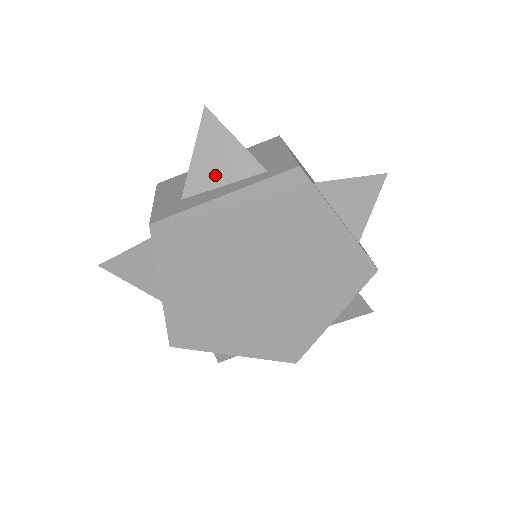
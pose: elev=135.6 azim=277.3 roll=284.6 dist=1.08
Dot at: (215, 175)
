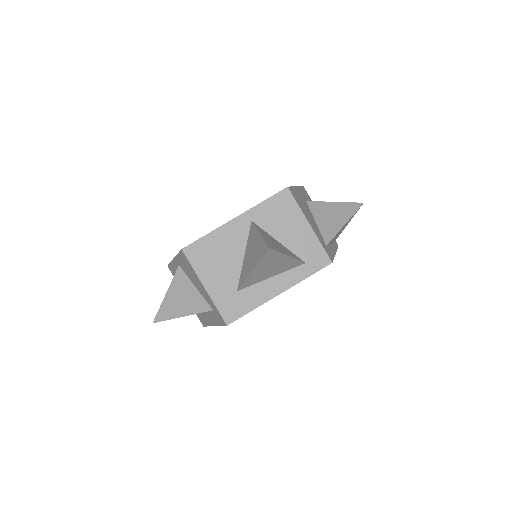
Dot at: (267, 275)
